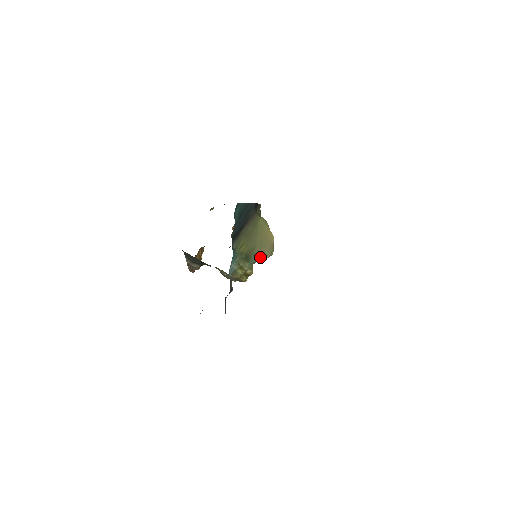
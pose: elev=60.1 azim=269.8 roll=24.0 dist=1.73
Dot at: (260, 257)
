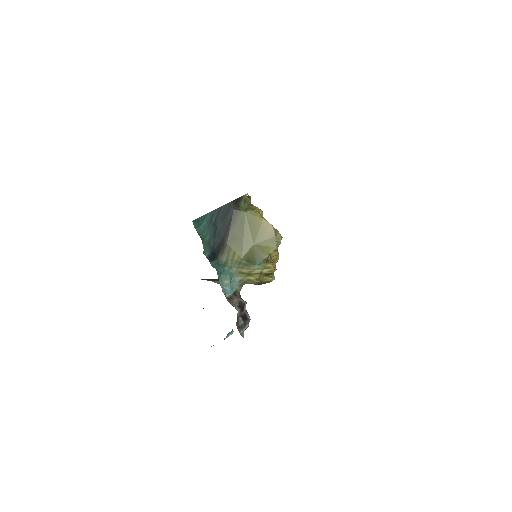
Dot at: (266, 252)
